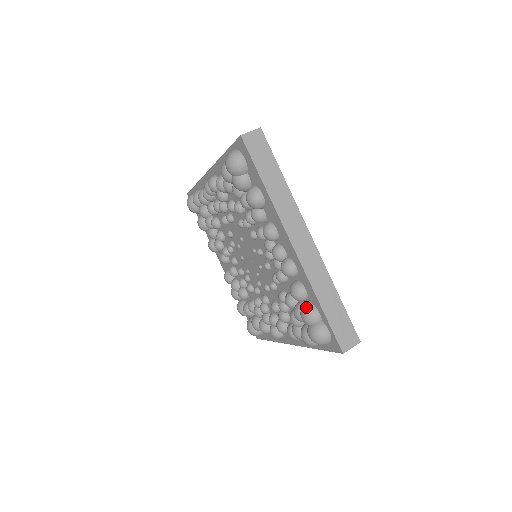
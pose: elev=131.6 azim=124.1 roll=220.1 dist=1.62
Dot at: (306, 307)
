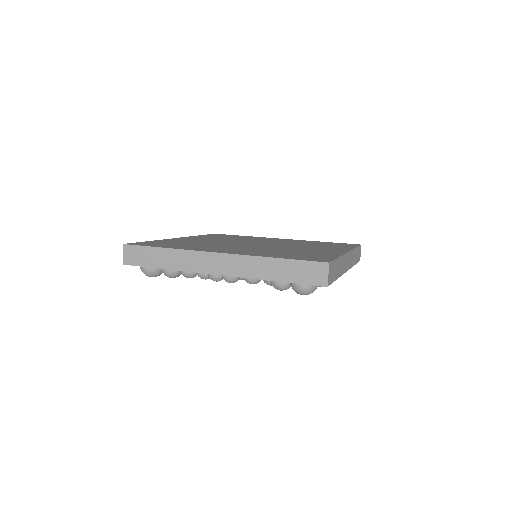
Dot at: occluded
